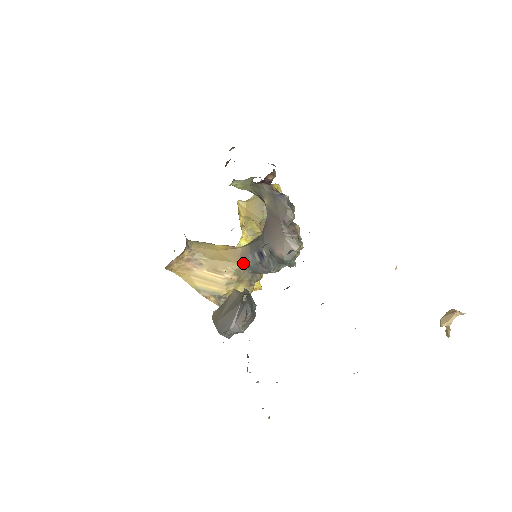
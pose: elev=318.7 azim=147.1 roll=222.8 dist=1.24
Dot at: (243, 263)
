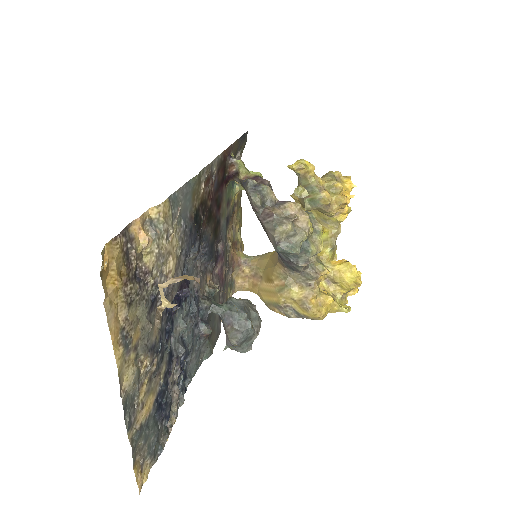
Dot at: (281, 264)
